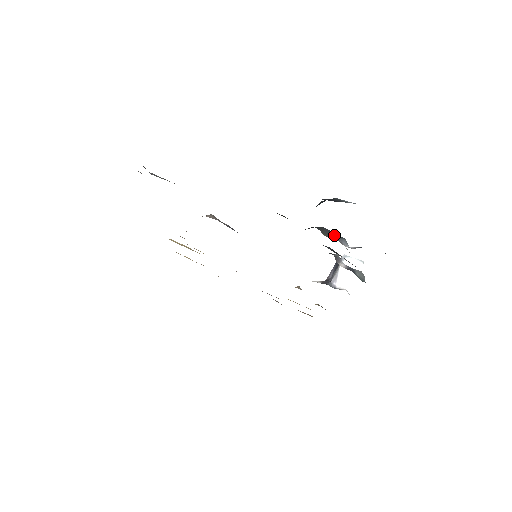
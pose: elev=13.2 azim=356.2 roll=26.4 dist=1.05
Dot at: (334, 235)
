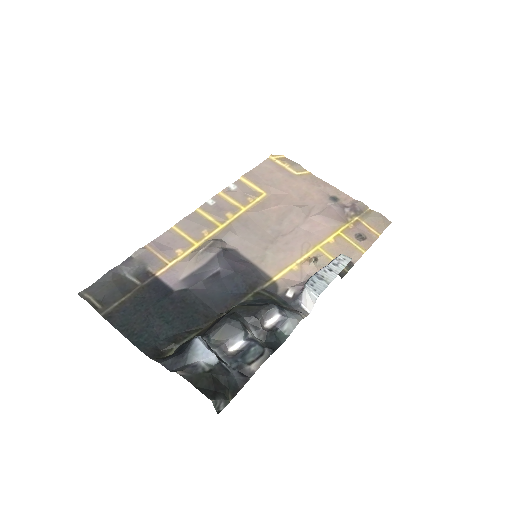
Dot at: (231, 332)
